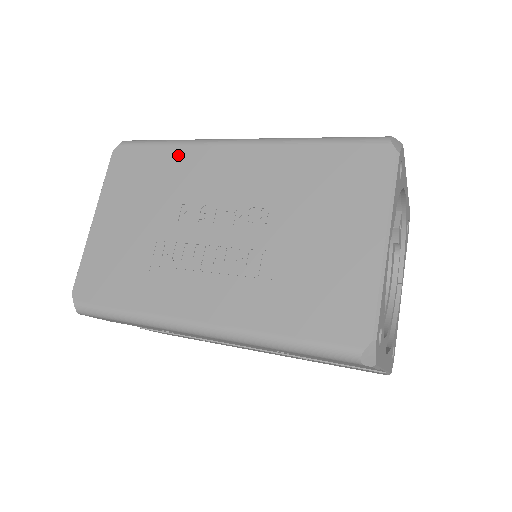
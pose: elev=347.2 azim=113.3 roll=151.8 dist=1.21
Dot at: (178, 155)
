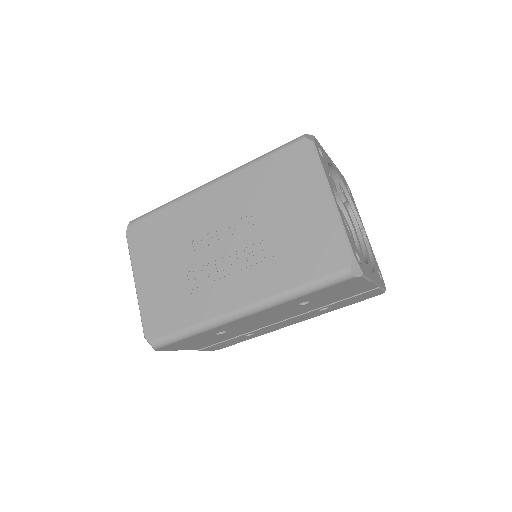
Dot at: (173, 212)
